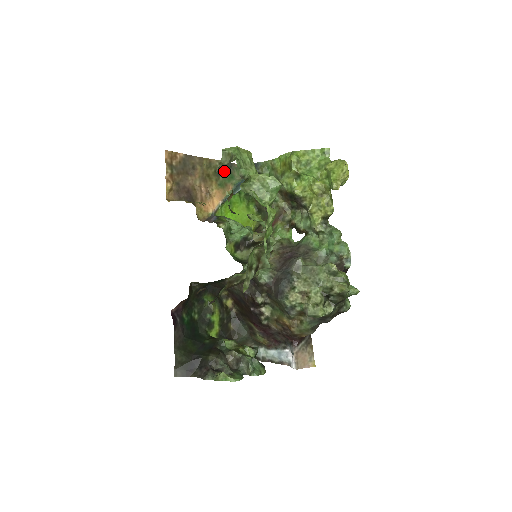
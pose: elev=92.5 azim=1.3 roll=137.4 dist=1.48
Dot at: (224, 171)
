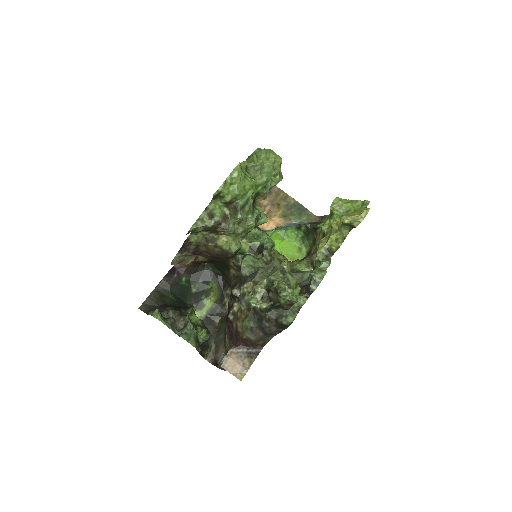
Dot at: (295, 210)
